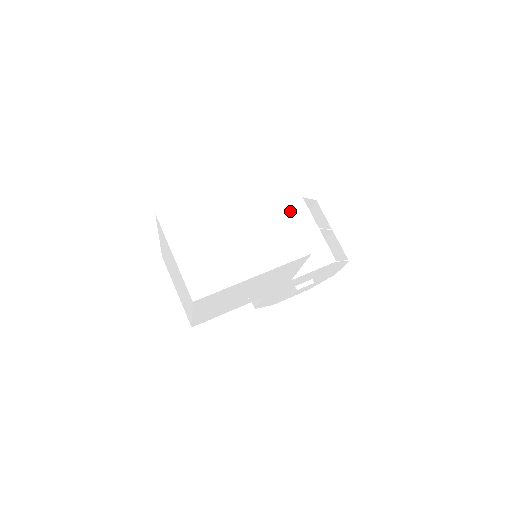
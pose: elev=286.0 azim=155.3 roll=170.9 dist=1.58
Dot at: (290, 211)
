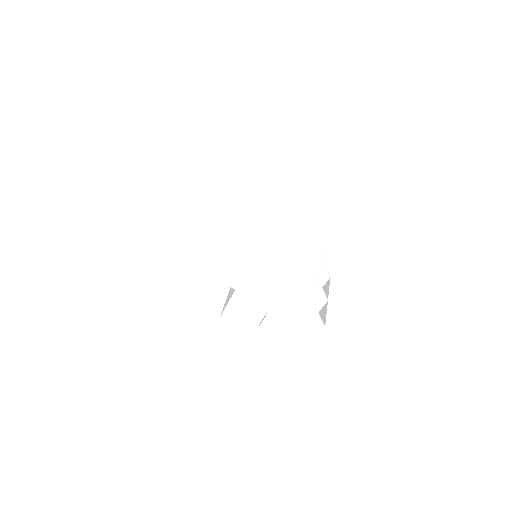
Dot at: (305, 253)
